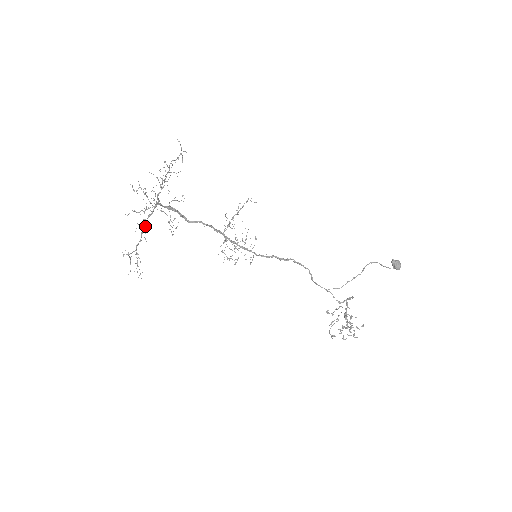
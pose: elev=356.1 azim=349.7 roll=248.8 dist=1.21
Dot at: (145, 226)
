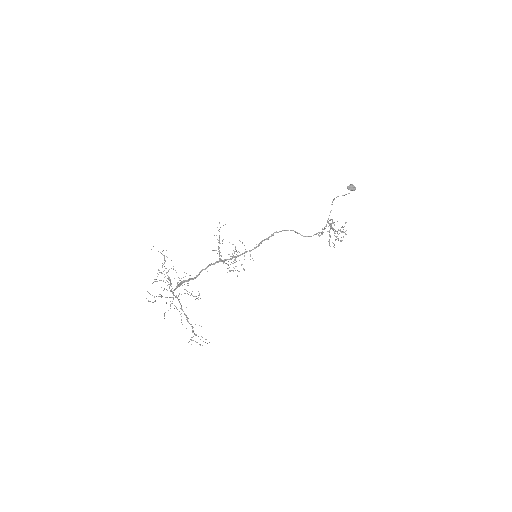
Dot at: (187, 317)
